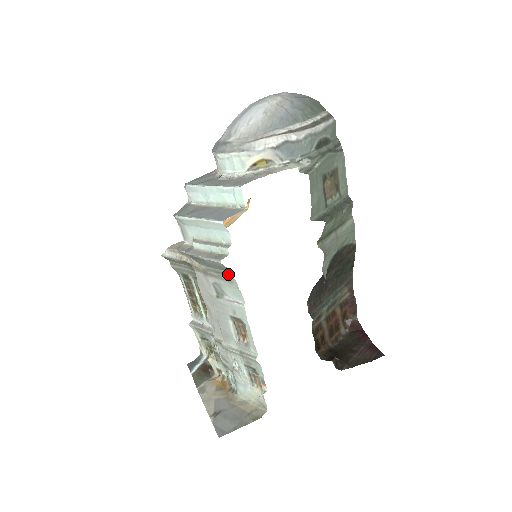
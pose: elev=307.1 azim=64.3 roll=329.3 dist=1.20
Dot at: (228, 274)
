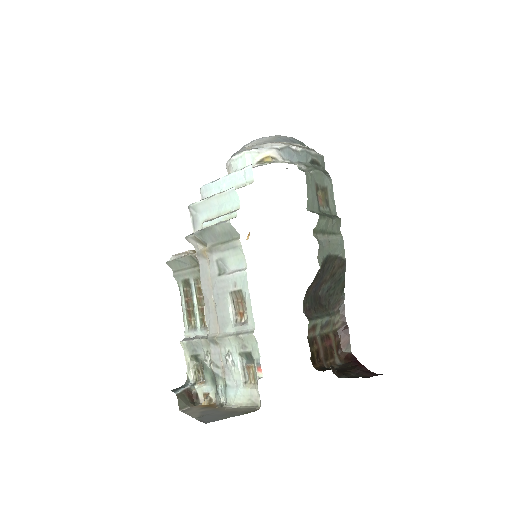
Dot at: (234, 238)
